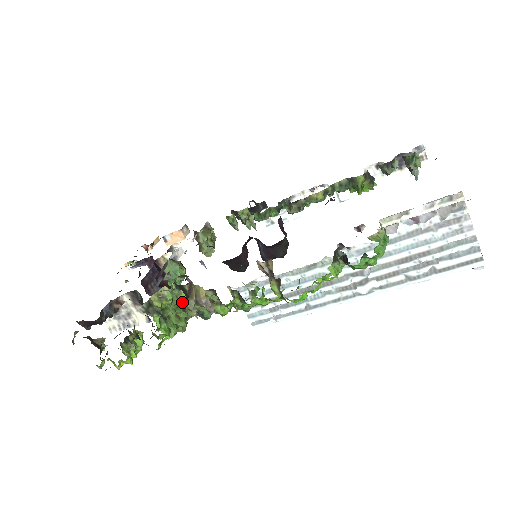
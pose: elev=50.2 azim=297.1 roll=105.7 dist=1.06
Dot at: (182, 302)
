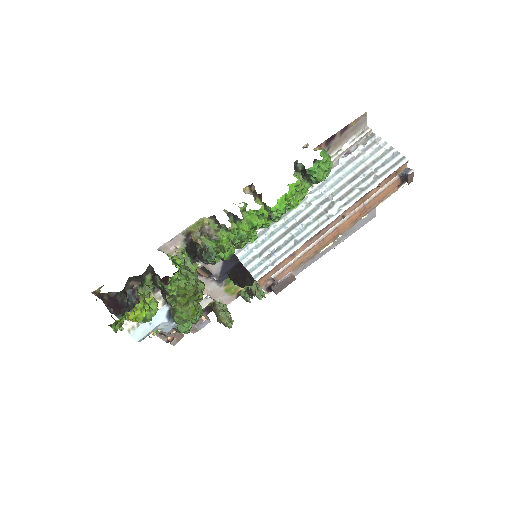
Dot at: occluded
